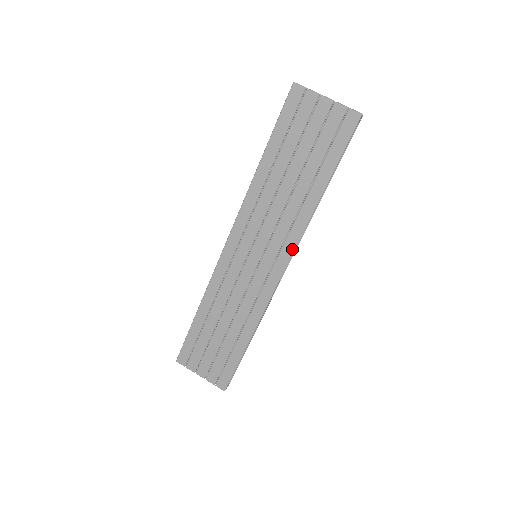
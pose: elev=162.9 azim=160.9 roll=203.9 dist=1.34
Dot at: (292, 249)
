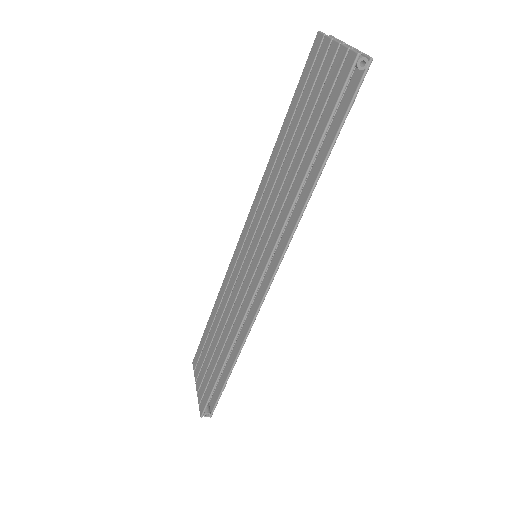
Dot at: (271, 249)
